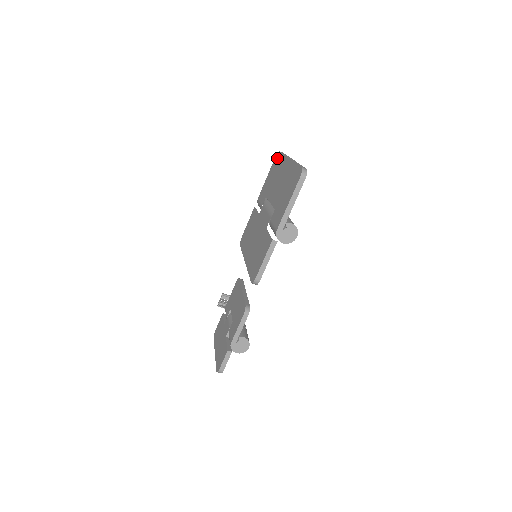
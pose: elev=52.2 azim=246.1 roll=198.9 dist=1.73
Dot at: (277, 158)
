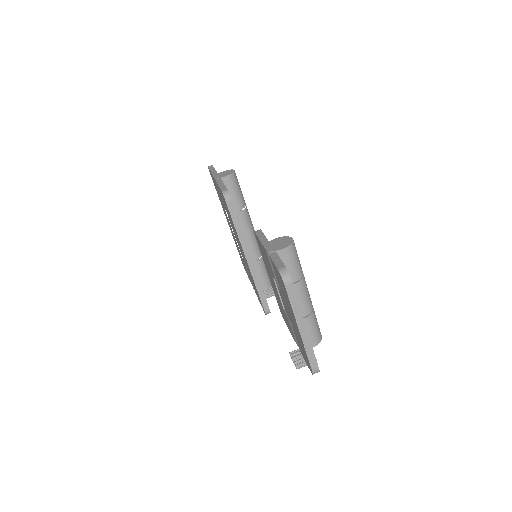
Dot at: (241, 260)
